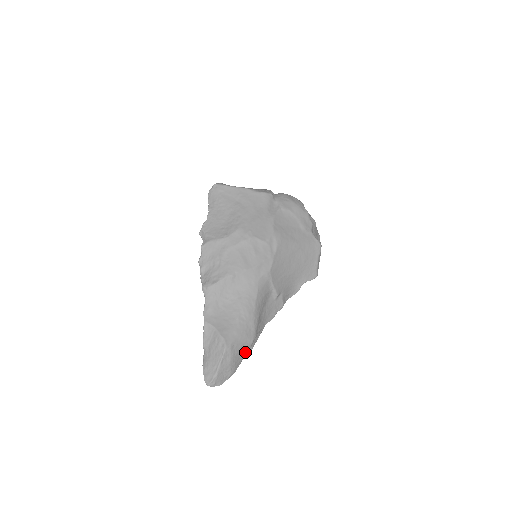
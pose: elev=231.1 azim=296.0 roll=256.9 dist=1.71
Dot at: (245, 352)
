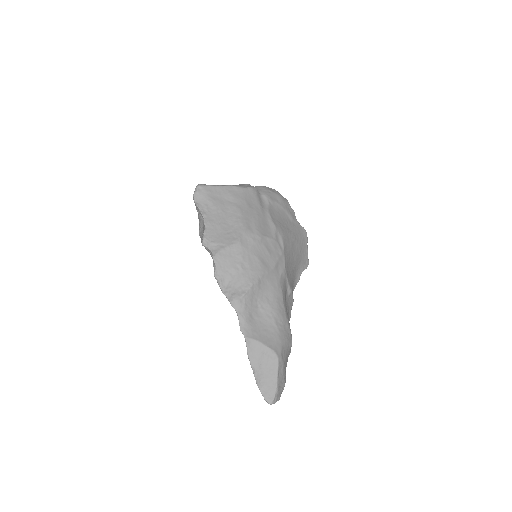
Dot at: (287, 357)
